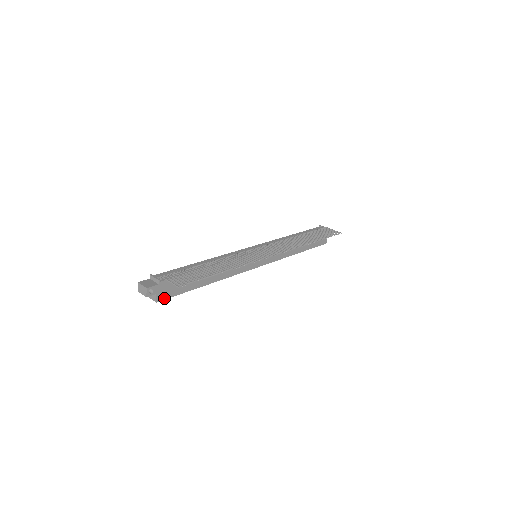
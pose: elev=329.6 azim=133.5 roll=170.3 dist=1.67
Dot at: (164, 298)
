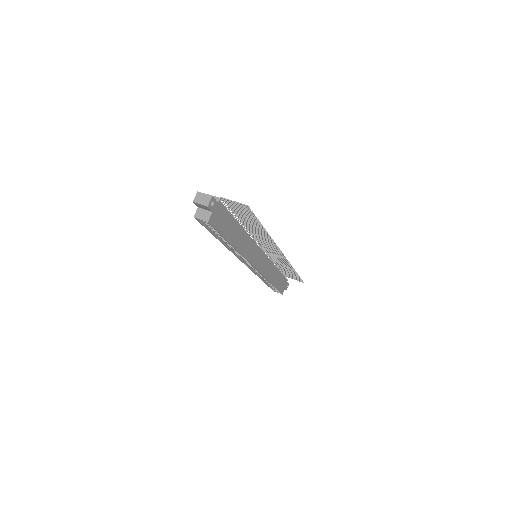
Dot at: (212, 224)
